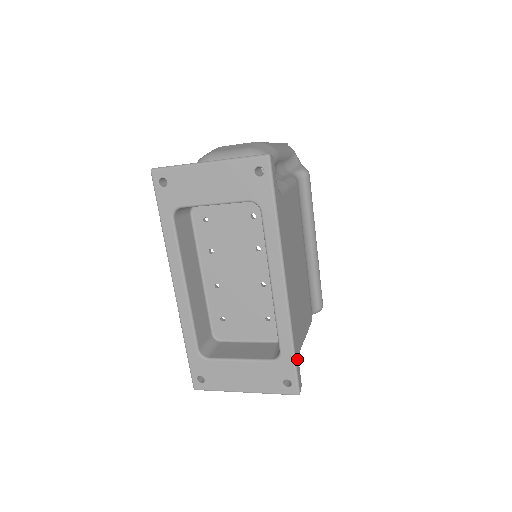
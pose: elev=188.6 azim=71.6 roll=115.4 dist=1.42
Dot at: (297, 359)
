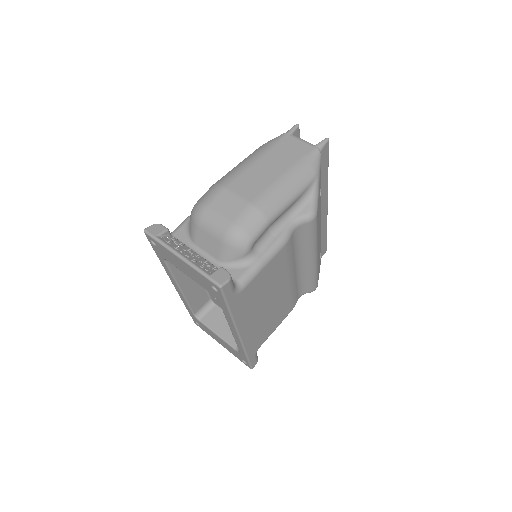
Dot at: (252, 357)
